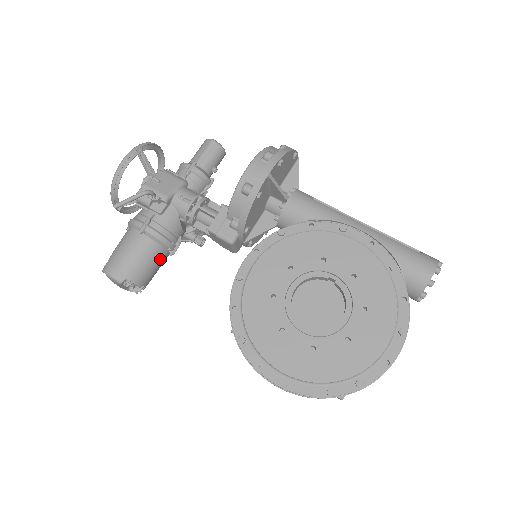
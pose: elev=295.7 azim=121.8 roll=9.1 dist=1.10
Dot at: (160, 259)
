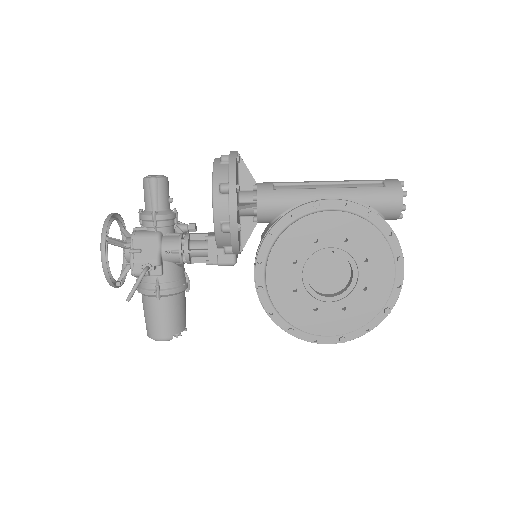
Dot at: (184, 301)
